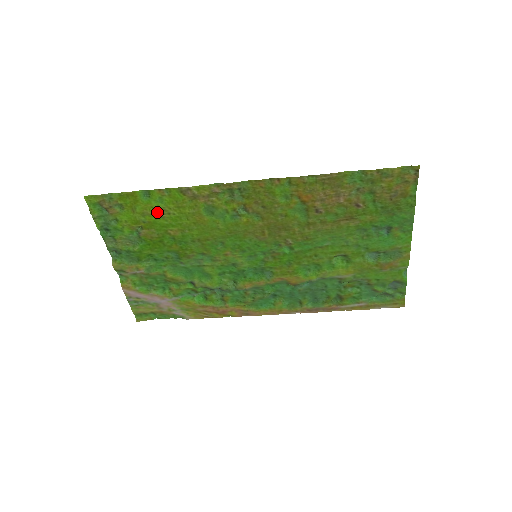
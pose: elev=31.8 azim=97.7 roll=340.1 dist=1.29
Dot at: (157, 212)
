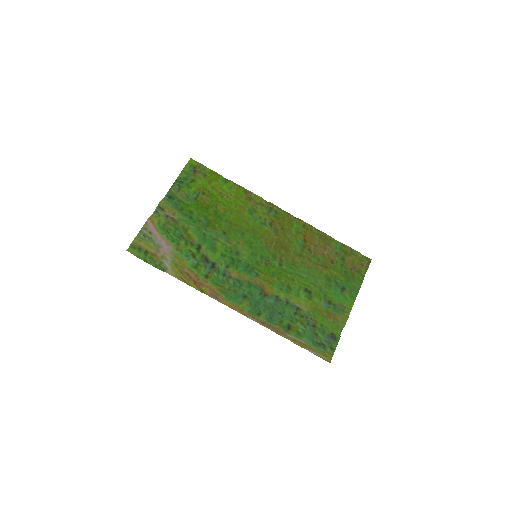
Dot at: (222, 192)
